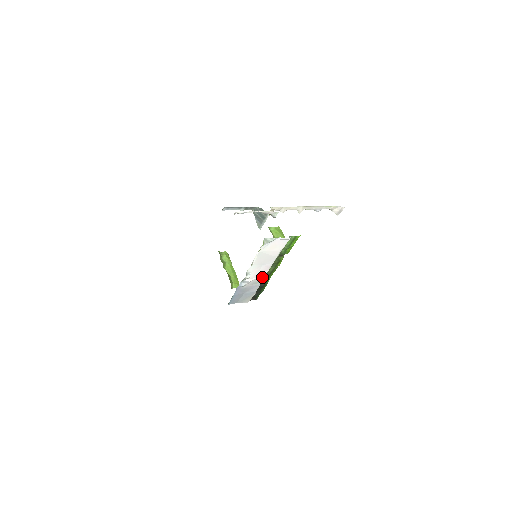
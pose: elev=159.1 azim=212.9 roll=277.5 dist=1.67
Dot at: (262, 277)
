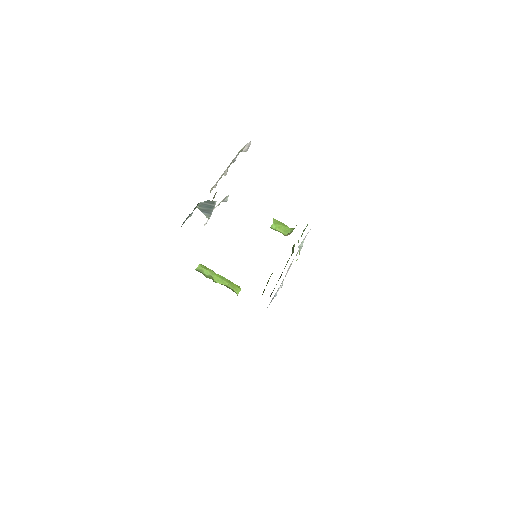
Dot at: (286, 274)
